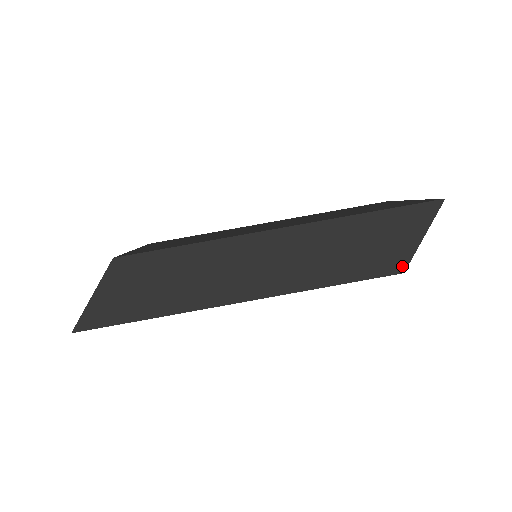
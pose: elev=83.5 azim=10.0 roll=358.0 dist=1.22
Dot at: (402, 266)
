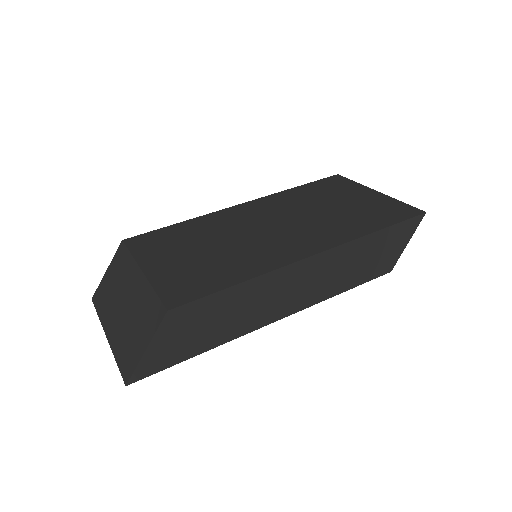
Dot at: (391, 267)
